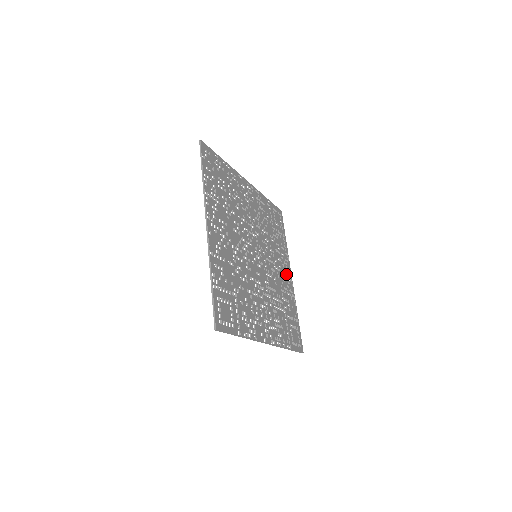
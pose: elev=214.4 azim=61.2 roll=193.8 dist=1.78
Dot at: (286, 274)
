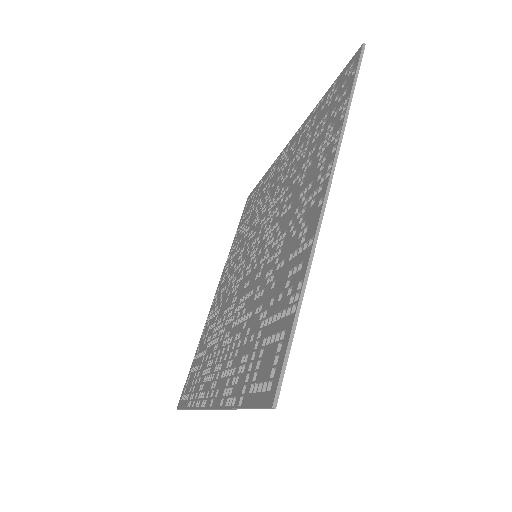
Dot at: occluded
